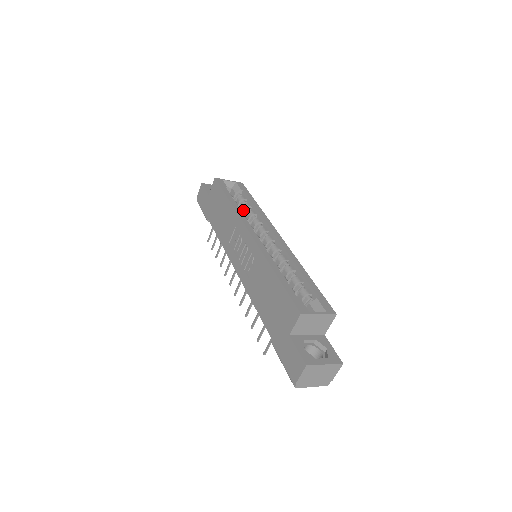
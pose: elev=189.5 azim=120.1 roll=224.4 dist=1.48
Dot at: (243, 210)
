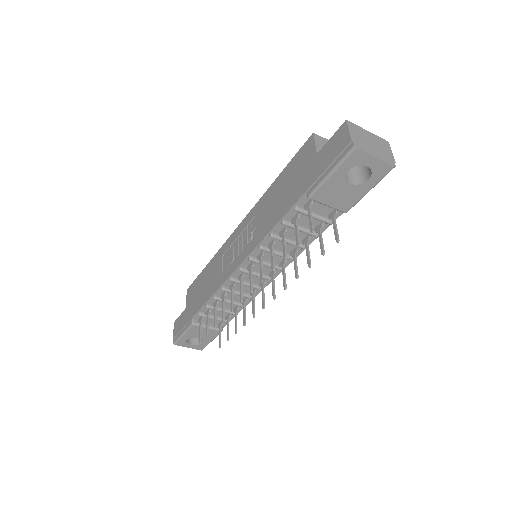
Dot at: occluded
